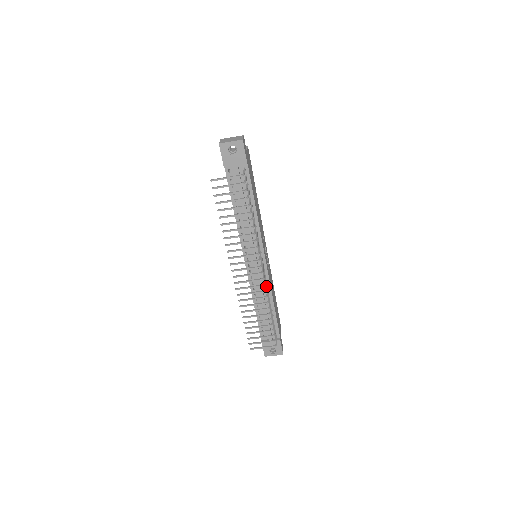
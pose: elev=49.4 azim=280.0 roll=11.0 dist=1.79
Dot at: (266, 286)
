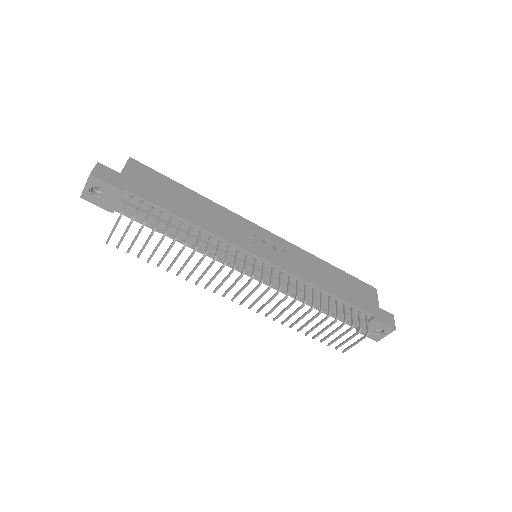
Dot at: (287, 286)
